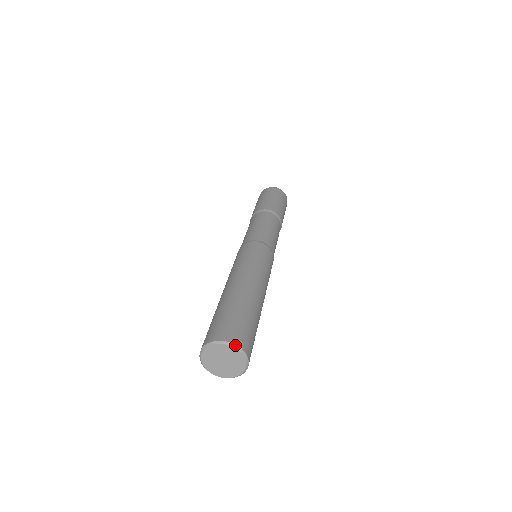
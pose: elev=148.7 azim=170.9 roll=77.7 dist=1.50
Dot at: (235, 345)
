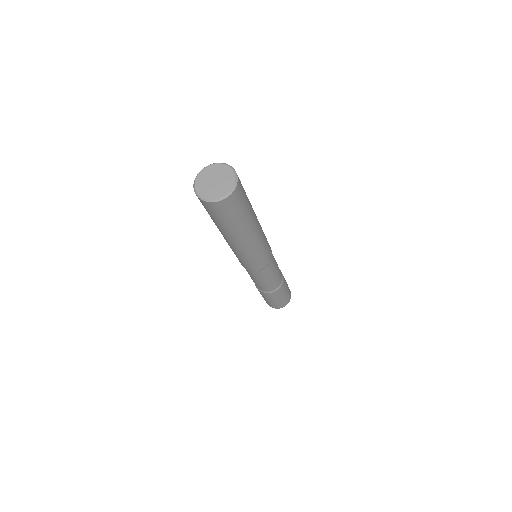
Dot at: (221, 163)
